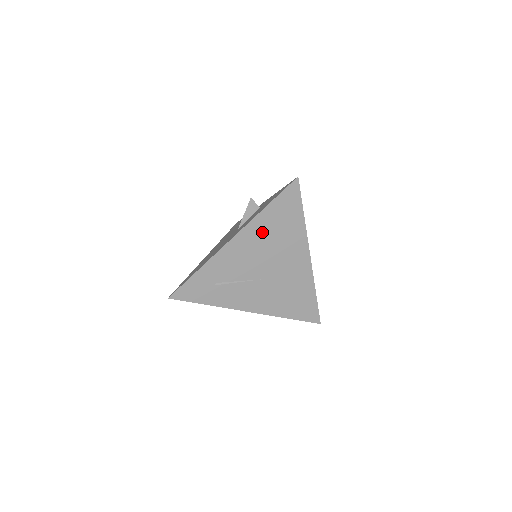
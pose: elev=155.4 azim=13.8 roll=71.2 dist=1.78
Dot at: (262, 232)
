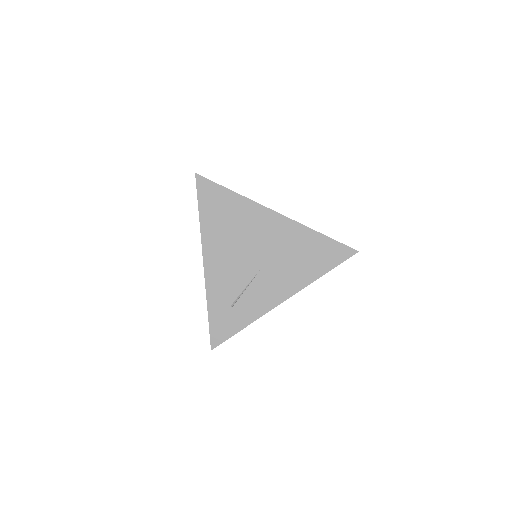
Dot at: (218, 236)
